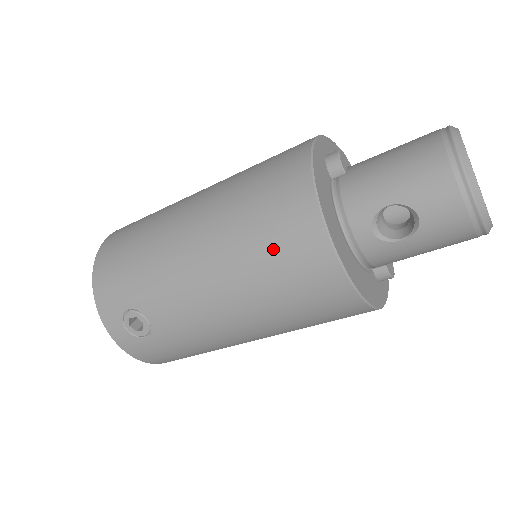
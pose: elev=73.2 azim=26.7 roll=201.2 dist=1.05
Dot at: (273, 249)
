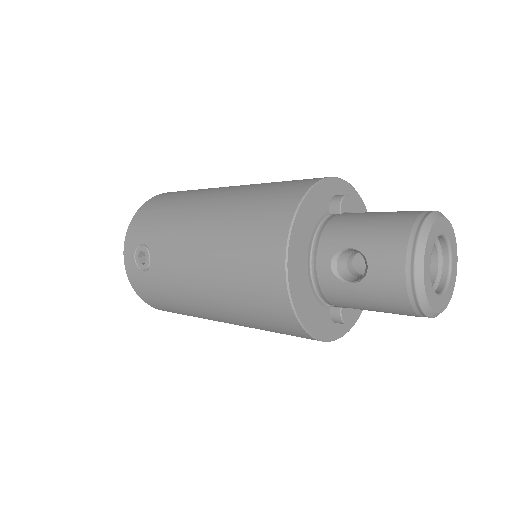
Dot at: (248, 239)
